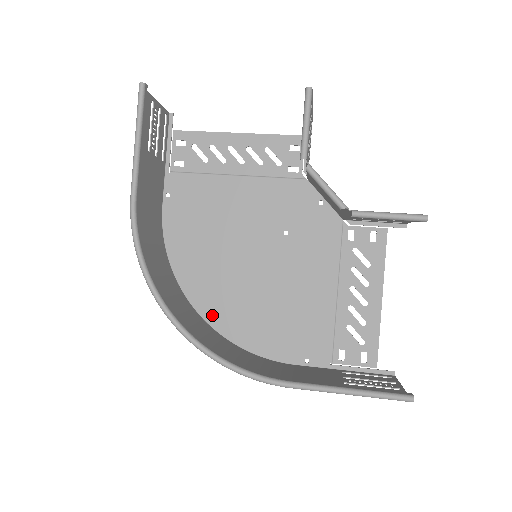
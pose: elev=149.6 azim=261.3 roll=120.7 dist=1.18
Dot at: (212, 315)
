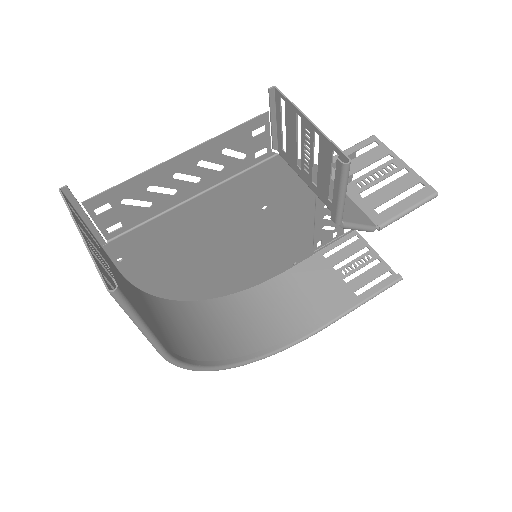
Dot at: (212, 293)
